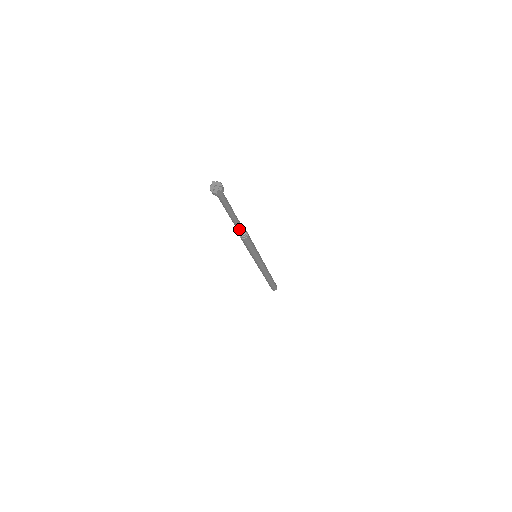
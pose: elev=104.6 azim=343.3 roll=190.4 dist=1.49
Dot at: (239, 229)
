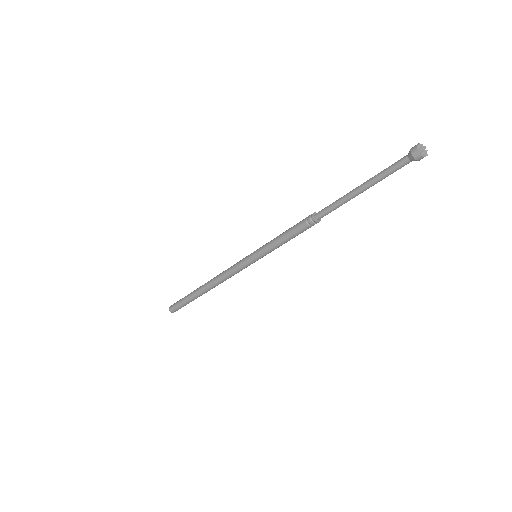
Dot at: (330, 212)
